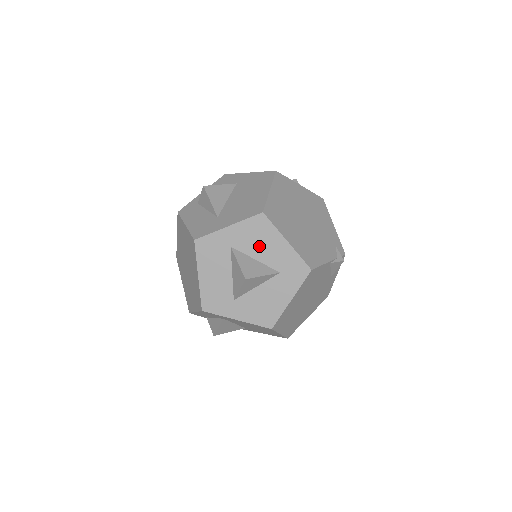
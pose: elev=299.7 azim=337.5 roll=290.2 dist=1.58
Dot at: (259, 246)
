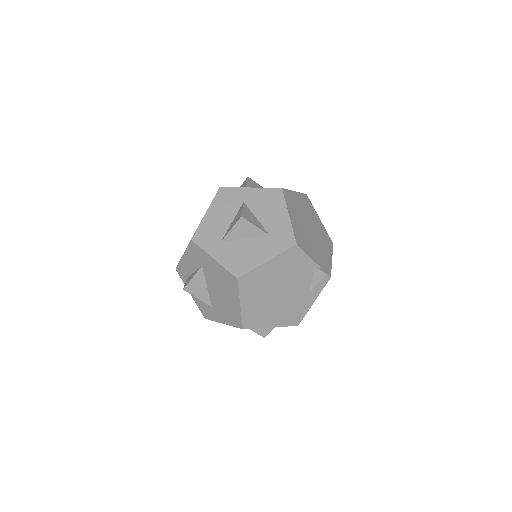
Dot at: (265, 210)
